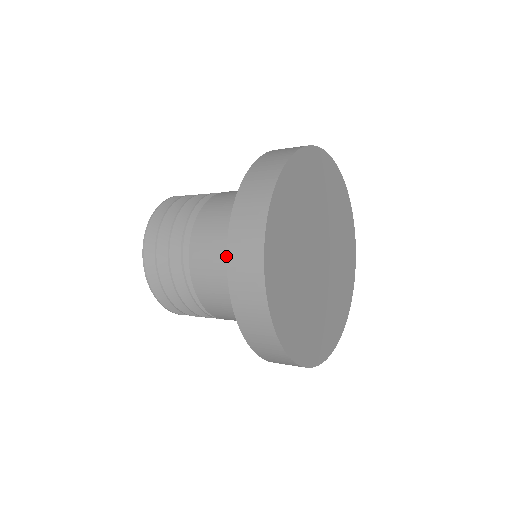
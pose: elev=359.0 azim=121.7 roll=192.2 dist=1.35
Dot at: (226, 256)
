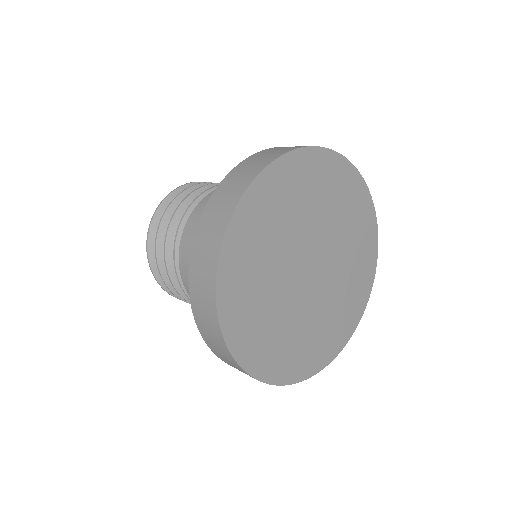
Dot at: occluded
